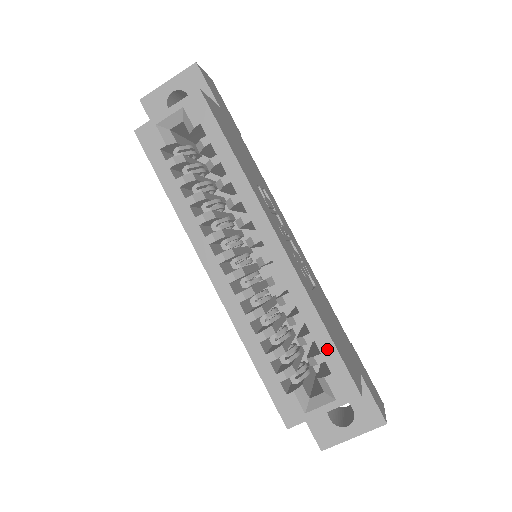
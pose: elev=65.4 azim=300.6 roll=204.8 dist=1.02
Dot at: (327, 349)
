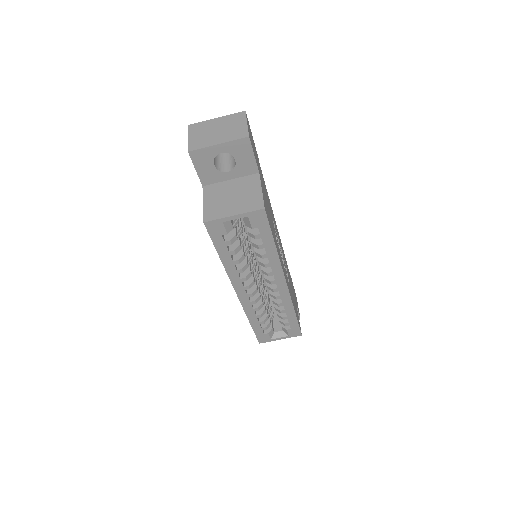
Dot at: (293, 322)
